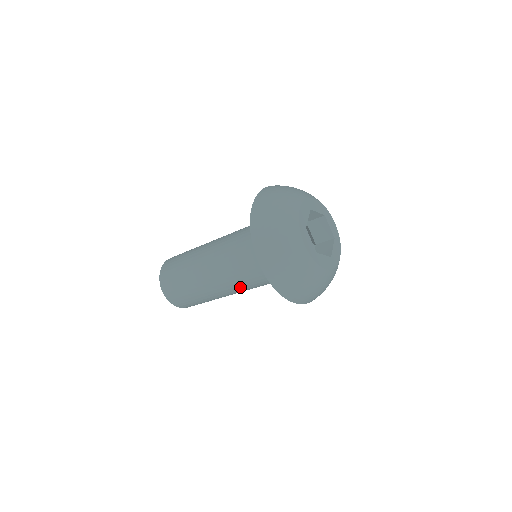
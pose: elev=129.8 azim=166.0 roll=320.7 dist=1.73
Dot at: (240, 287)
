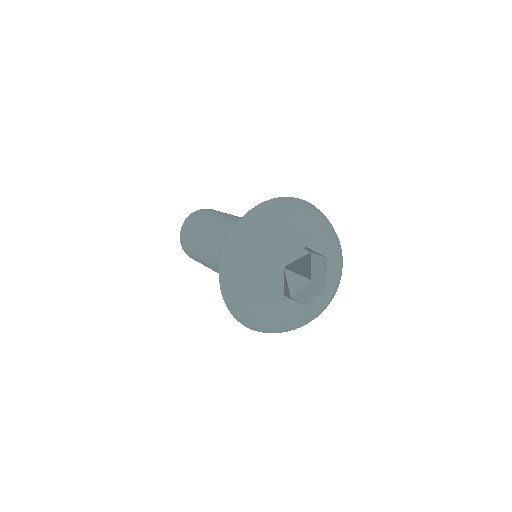
Dot at: occluded
